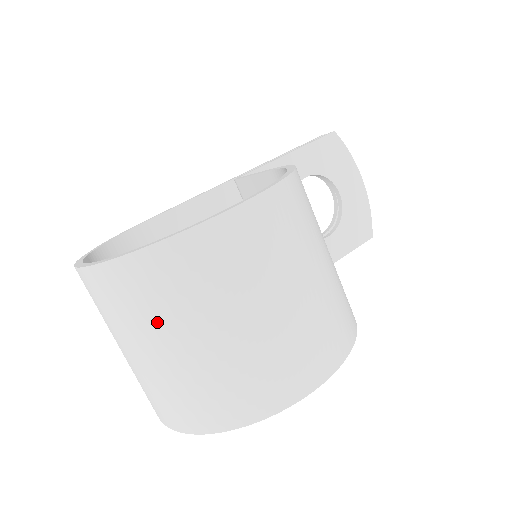
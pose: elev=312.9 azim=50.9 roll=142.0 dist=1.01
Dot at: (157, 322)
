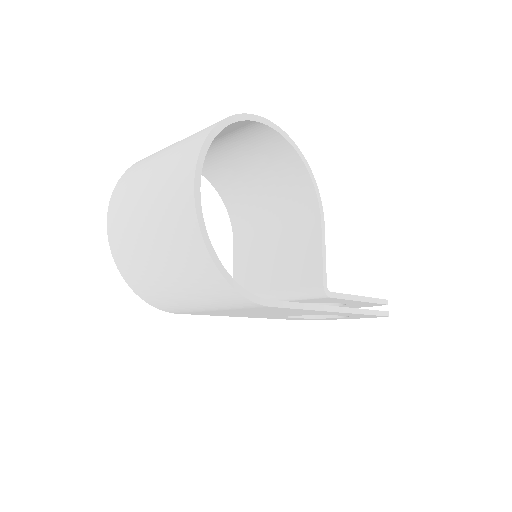
Dot at: (154, 156)
